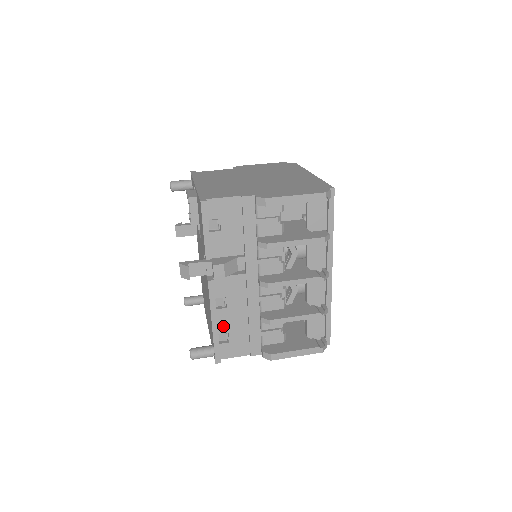
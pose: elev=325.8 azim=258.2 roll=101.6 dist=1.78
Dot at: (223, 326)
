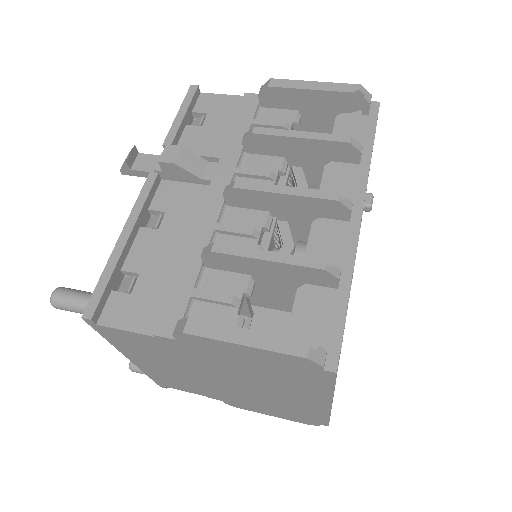
Dot at: (136, 259)
